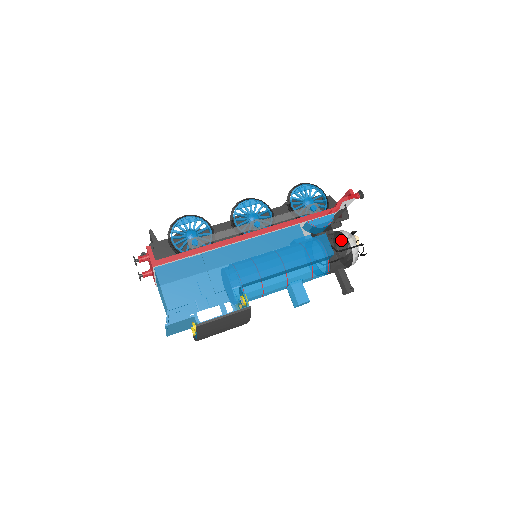
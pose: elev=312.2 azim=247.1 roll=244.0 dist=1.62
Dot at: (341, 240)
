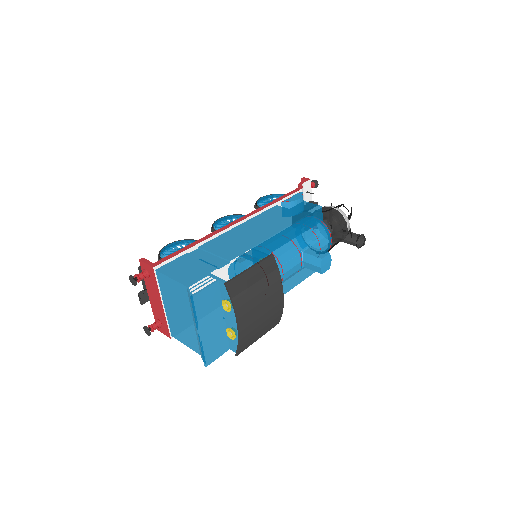
Dot at: (322, 209)
